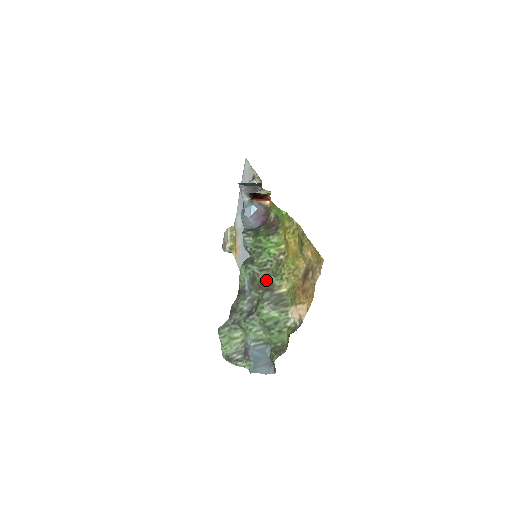
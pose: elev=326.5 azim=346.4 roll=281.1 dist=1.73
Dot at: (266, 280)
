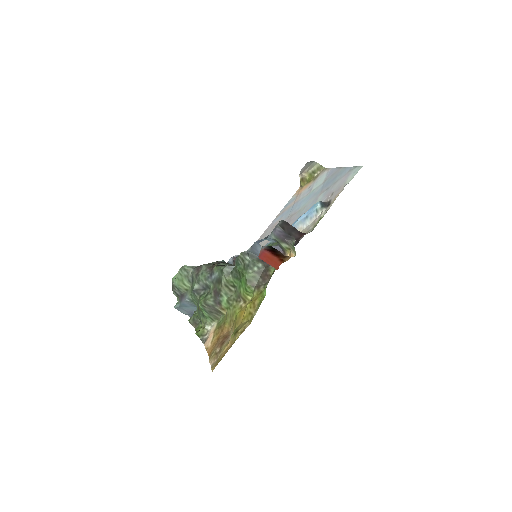
Dot at: (221, 295)
